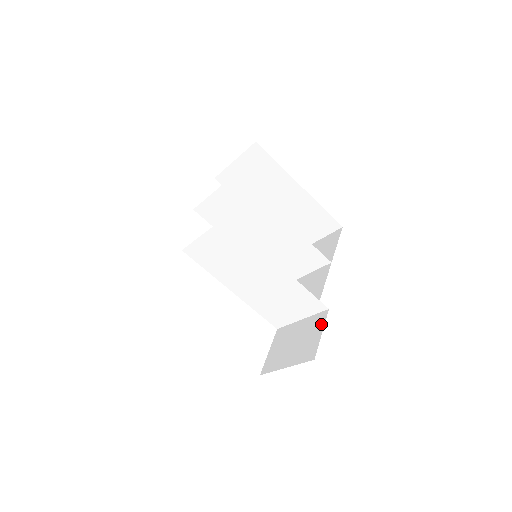
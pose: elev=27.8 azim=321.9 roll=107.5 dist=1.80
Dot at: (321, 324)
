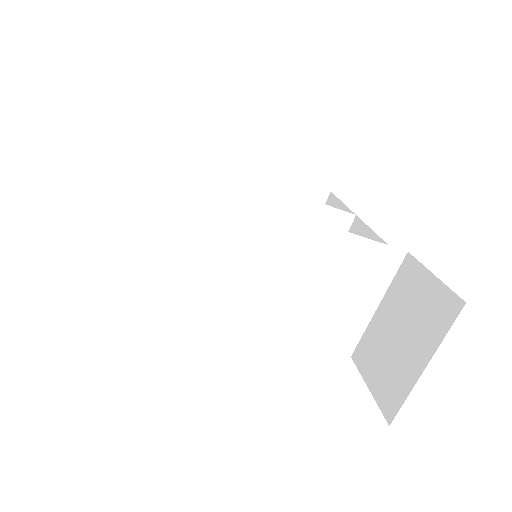
Dot at: (418, 272)
